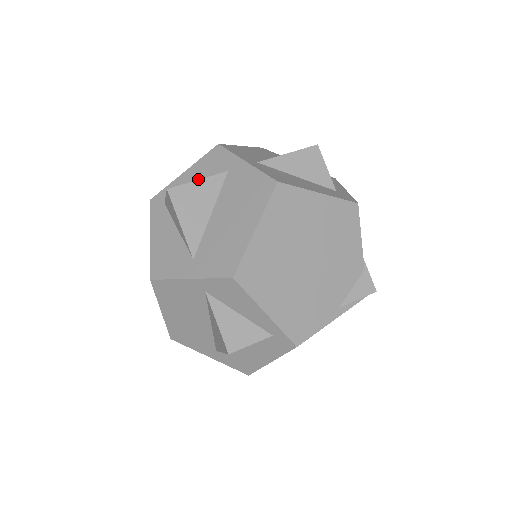
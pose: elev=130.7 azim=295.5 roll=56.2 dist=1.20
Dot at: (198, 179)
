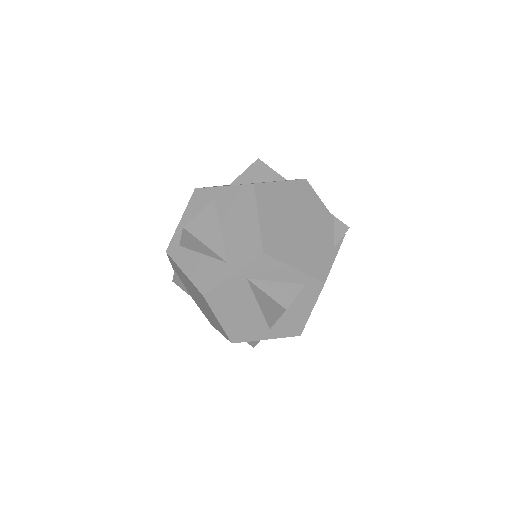
Dot at: occluded
